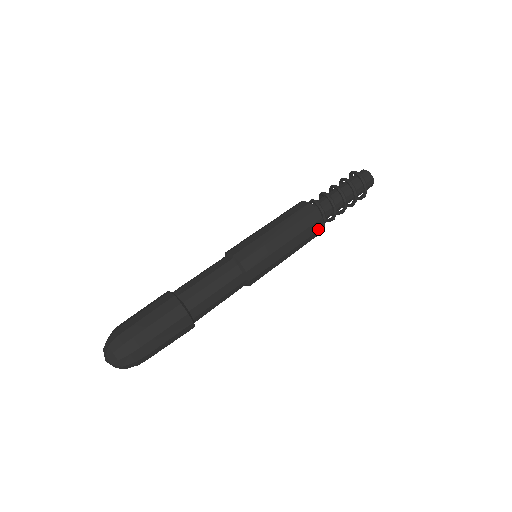
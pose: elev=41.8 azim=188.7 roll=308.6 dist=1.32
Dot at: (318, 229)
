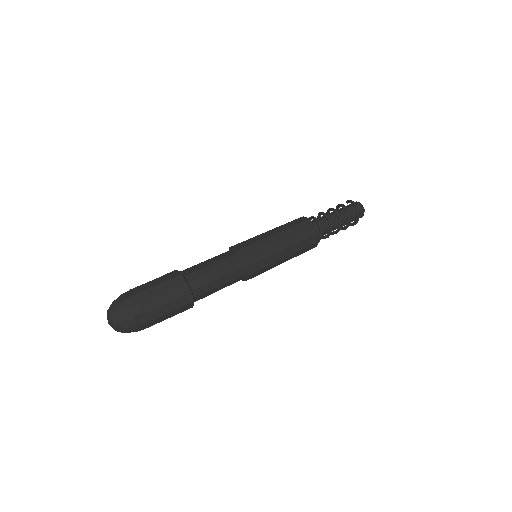
Dot at: occluded
